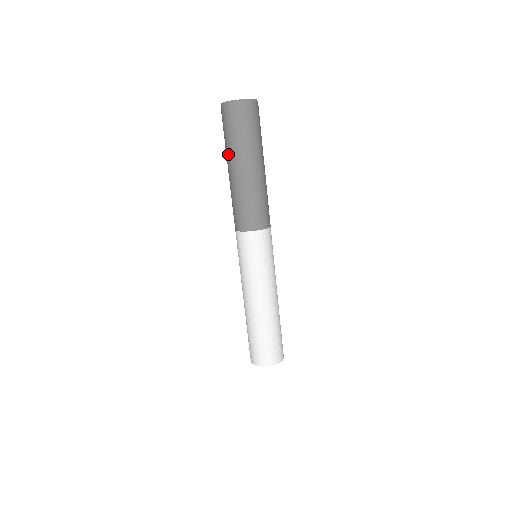
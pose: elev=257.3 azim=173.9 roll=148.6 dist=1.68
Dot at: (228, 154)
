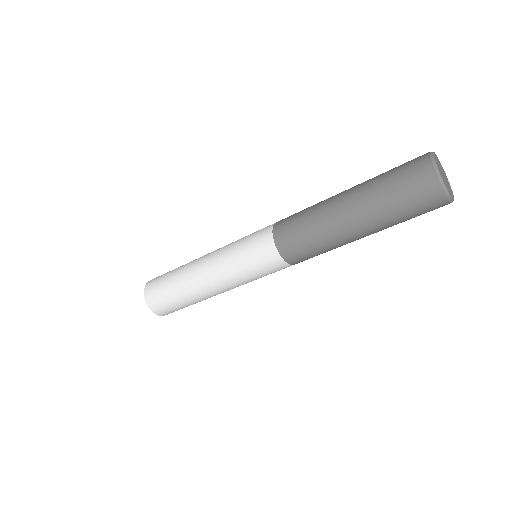
Dot at: (365, 195)
